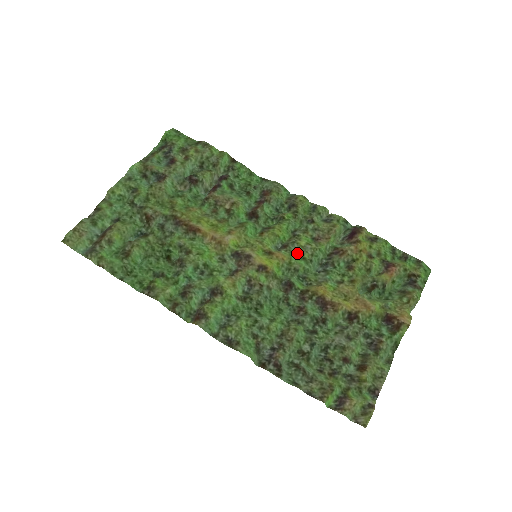
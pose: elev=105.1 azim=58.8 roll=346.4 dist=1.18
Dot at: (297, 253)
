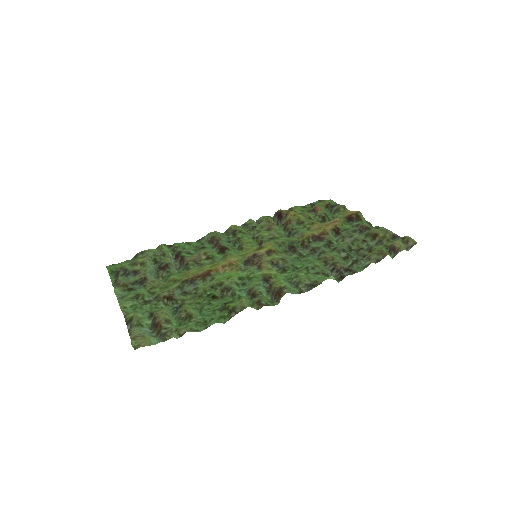
Dot at: (271, 239)
